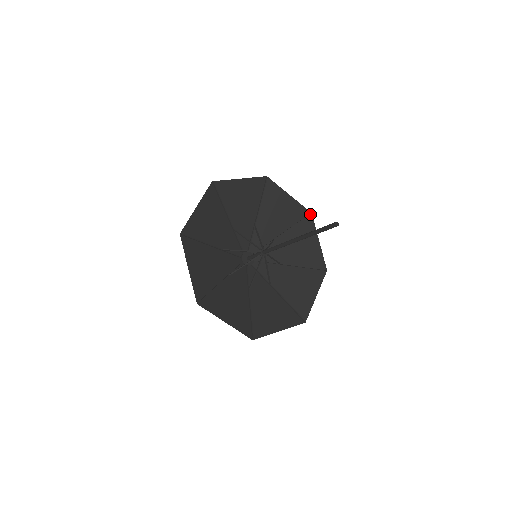
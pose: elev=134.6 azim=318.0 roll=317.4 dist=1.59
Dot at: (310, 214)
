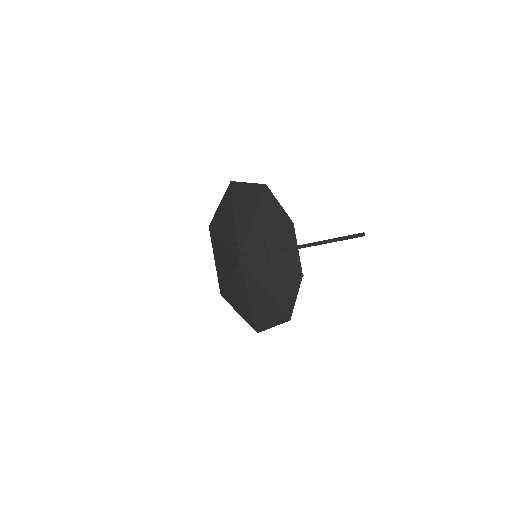
Dot at: (293, 224)
